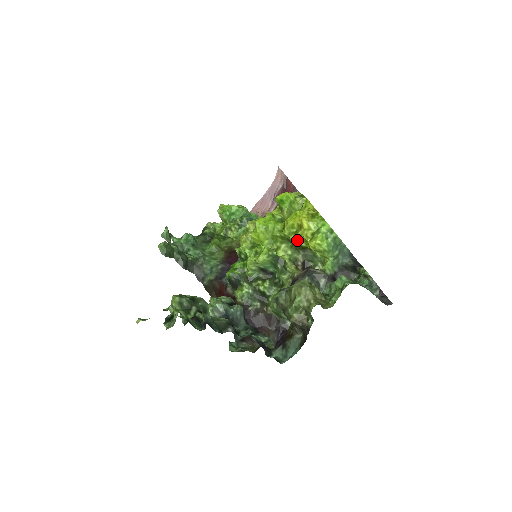
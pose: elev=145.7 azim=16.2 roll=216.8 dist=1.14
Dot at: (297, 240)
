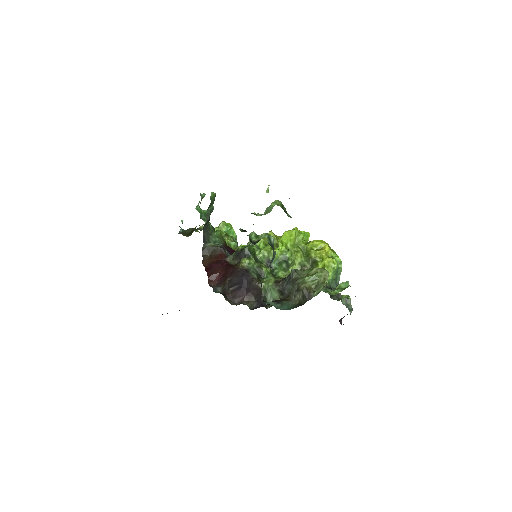
Dot at: (315, 254)
